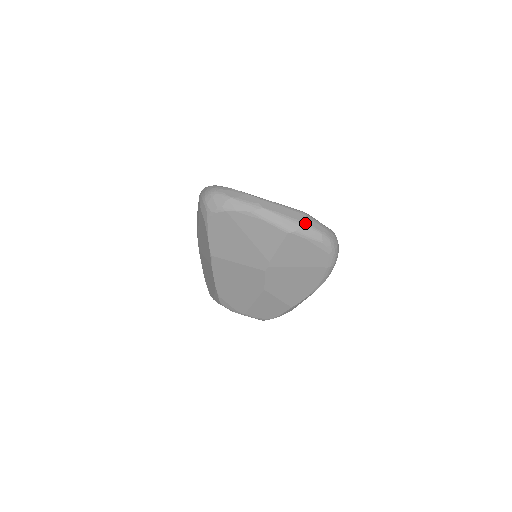
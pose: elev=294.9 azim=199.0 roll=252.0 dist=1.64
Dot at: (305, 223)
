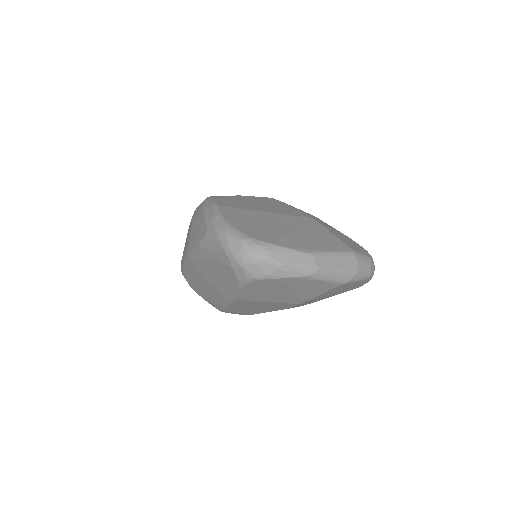
Dot at: (358, 269)
